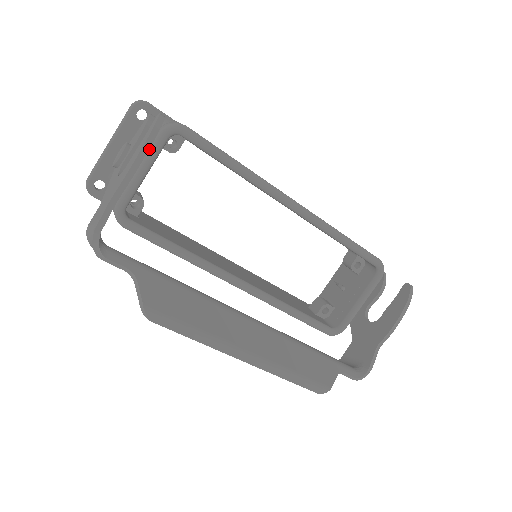
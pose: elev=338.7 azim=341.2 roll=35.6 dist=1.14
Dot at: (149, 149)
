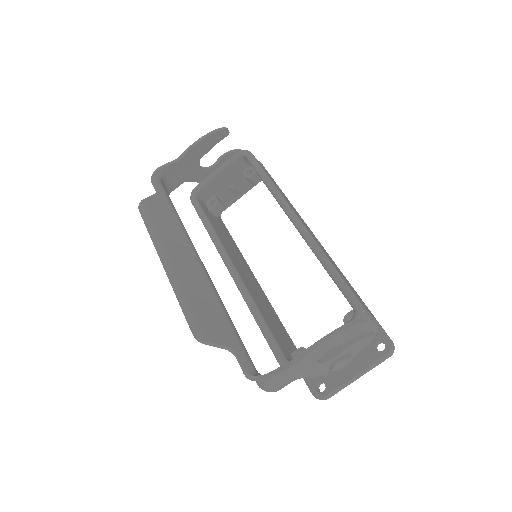
Dot at: (226, 161)
